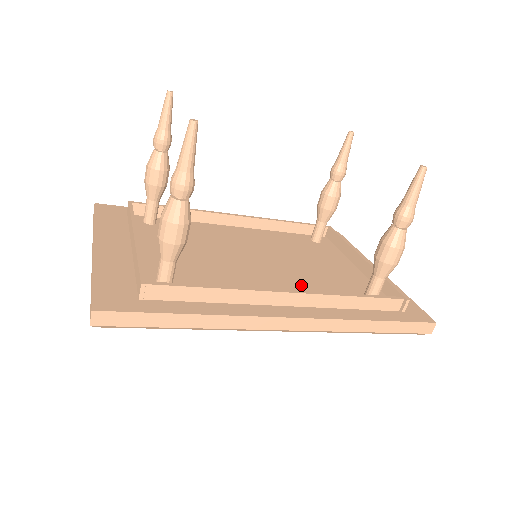
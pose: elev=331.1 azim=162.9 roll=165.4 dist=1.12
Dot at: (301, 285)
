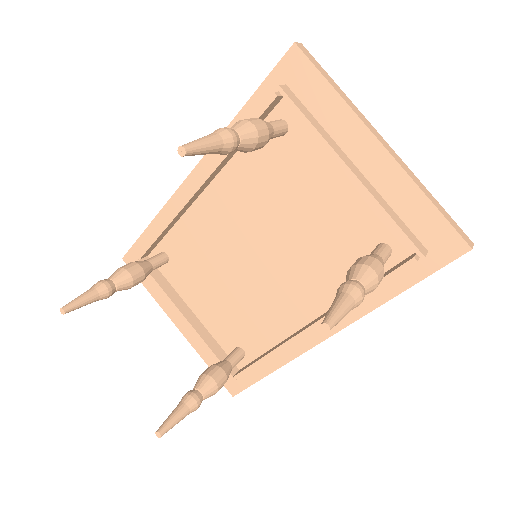
Dot at: (312, 276)
